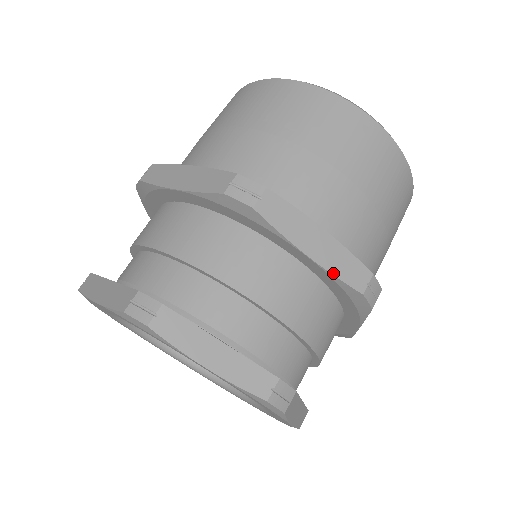
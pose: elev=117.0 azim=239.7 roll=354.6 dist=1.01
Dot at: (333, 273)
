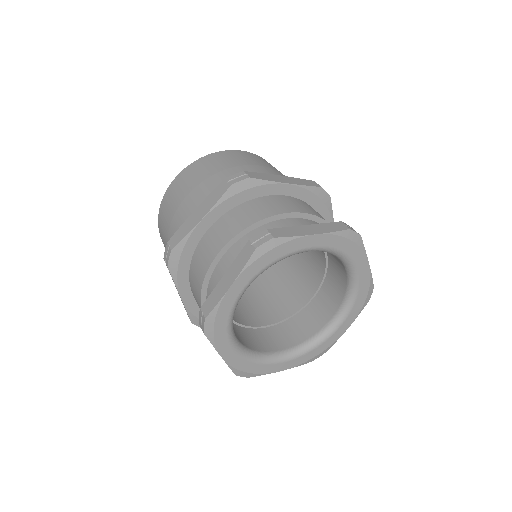
Dot at: (303, 185)
